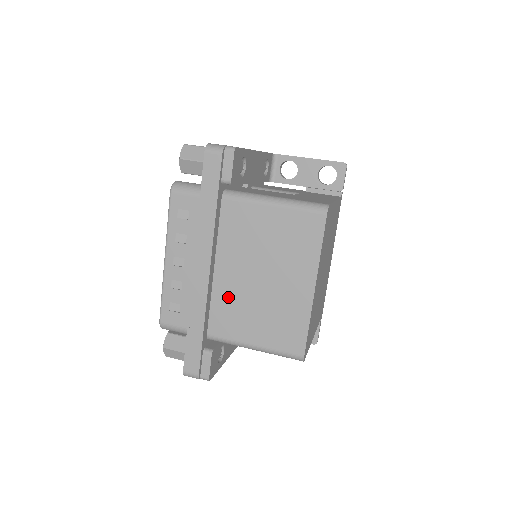
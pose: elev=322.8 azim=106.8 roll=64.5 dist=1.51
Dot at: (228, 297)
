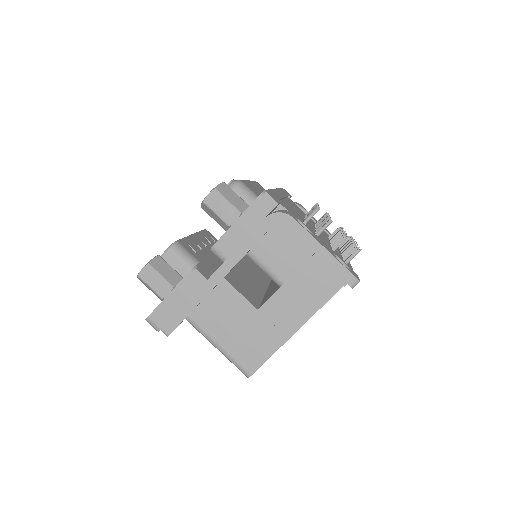
Dot at: occluded
